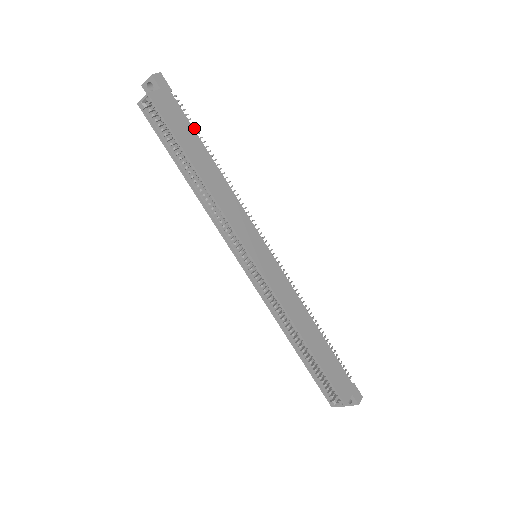
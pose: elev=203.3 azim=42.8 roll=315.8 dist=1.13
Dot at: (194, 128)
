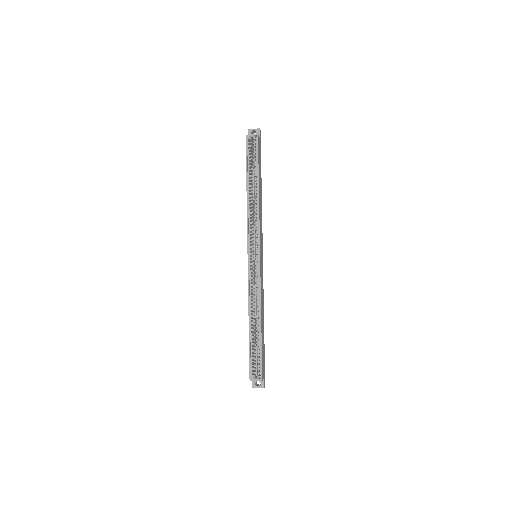
Dot at: occluded
